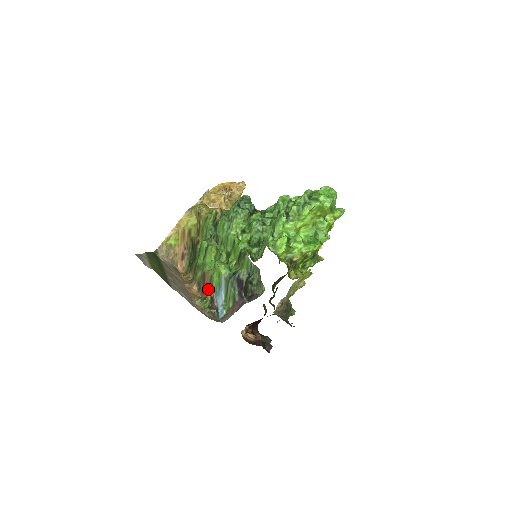
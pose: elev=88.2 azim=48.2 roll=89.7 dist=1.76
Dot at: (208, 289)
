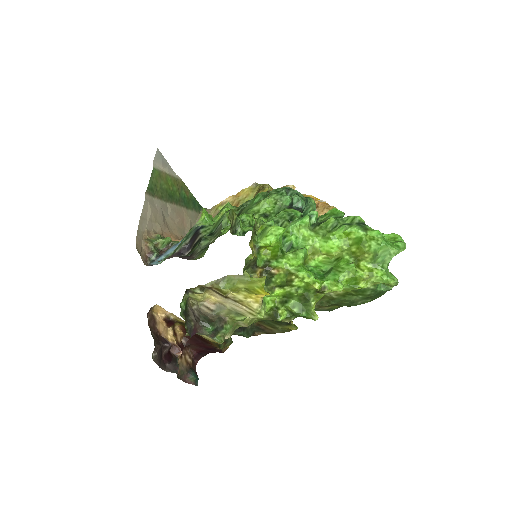
Dot at: occluded
